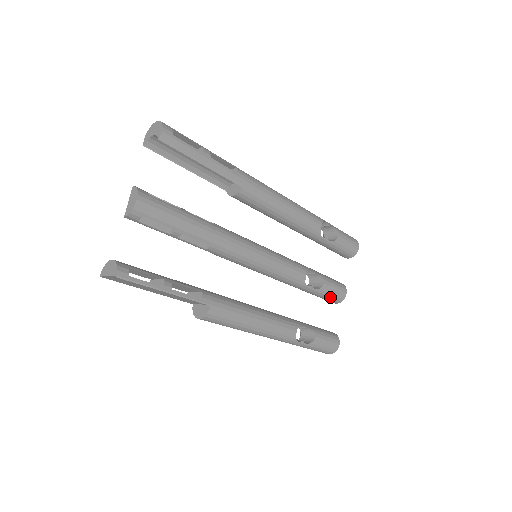
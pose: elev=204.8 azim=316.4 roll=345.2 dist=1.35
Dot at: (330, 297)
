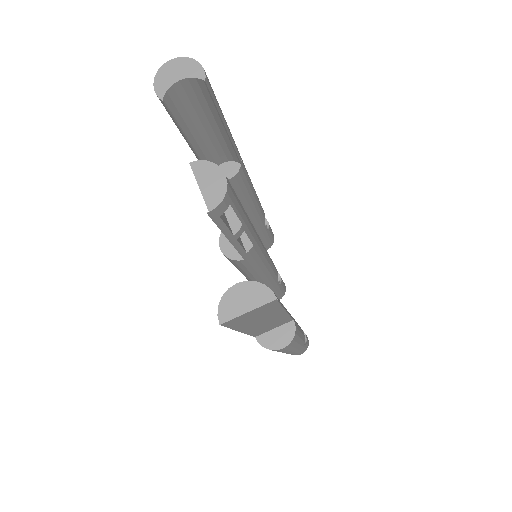
Dot at: (281, 292)
